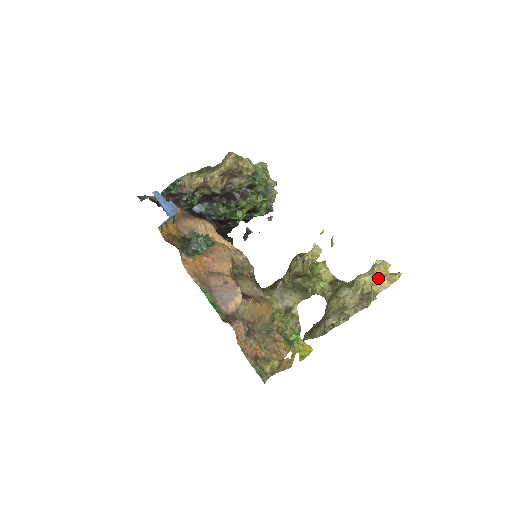
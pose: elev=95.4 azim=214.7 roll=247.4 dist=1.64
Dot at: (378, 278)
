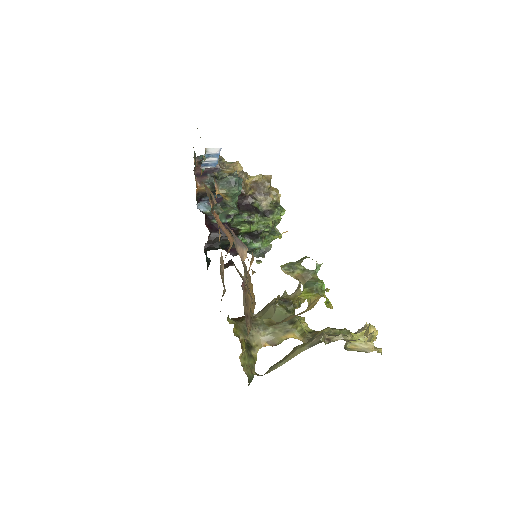
Dot at: (366, 339)
